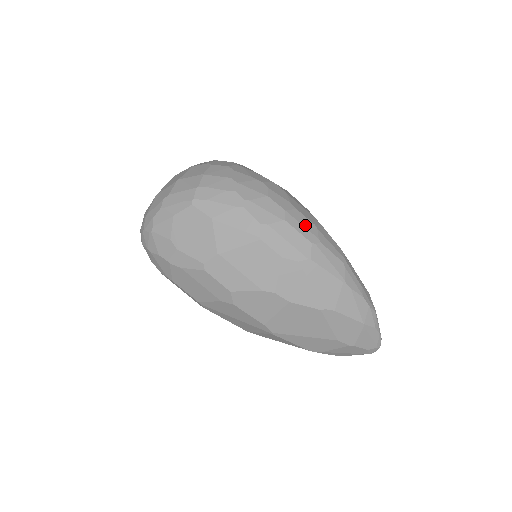
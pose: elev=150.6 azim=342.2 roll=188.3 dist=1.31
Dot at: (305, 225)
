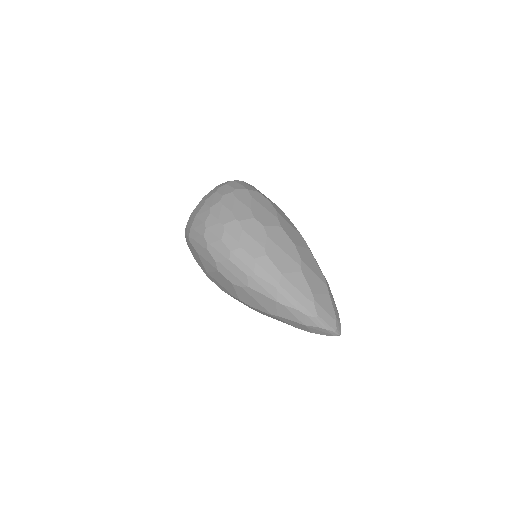
Dot at: (245, 261)
